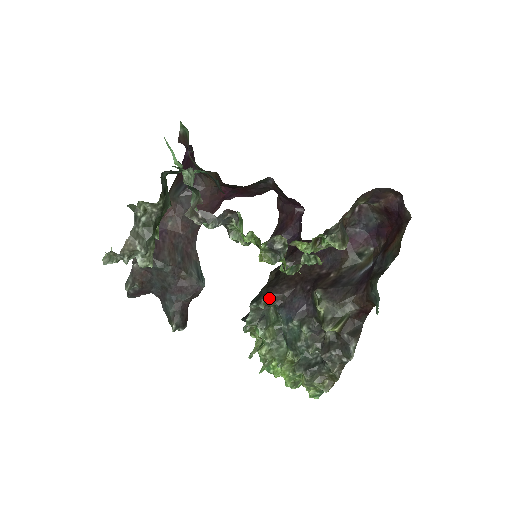
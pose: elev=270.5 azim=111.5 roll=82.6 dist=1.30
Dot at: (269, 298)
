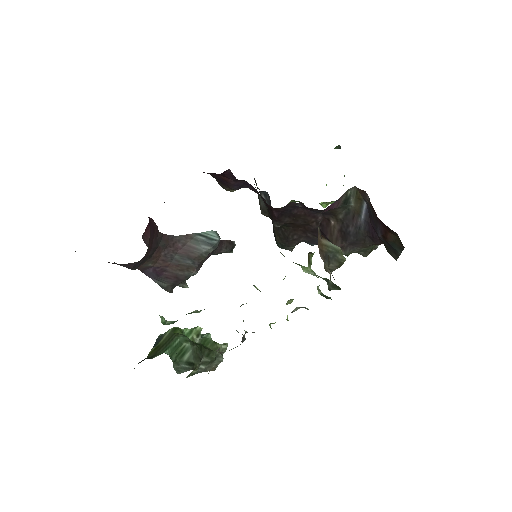
Dot at: occluded
